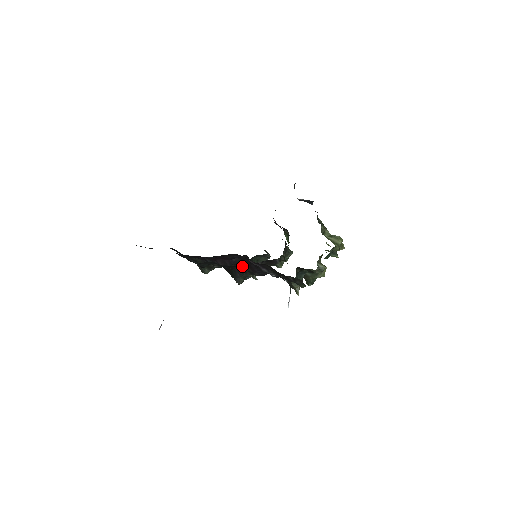
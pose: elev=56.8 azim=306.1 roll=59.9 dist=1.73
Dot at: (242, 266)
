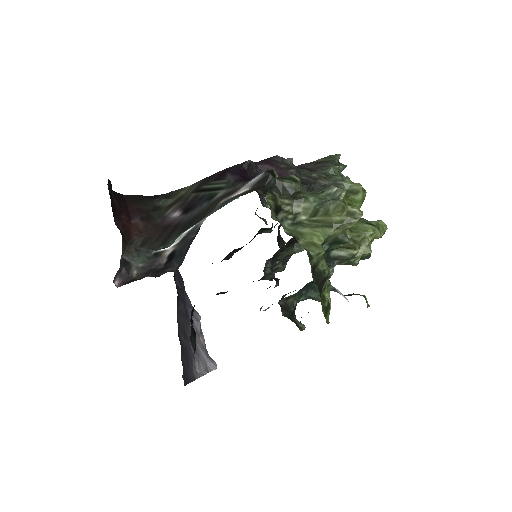
Dot at: occluded
